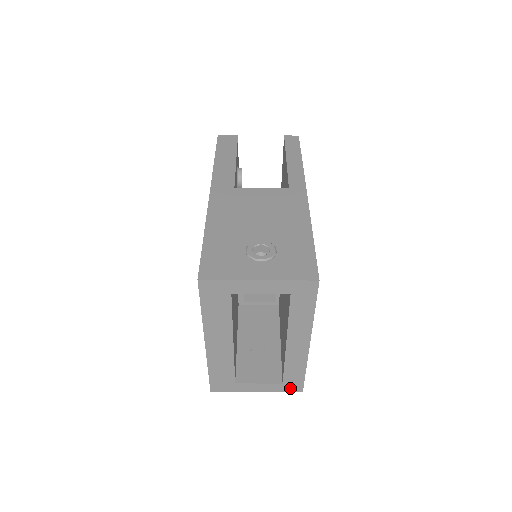
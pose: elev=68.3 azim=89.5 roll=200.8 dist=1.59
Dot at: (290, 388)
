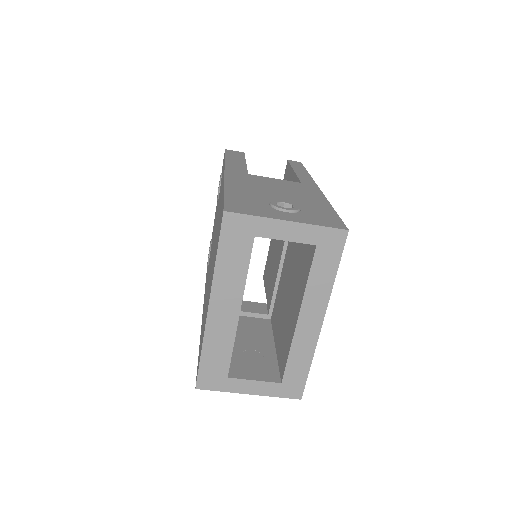
Dot at: (288, 391)
